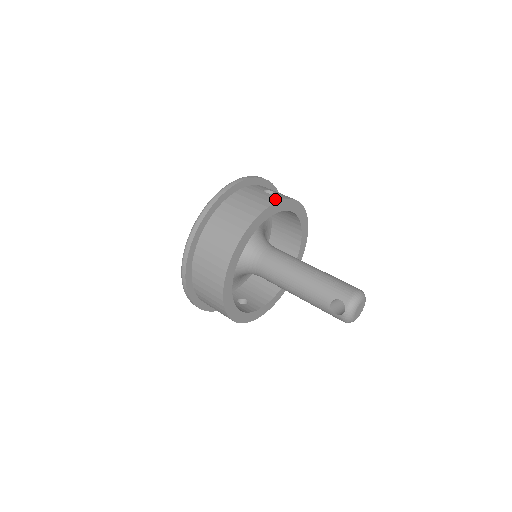
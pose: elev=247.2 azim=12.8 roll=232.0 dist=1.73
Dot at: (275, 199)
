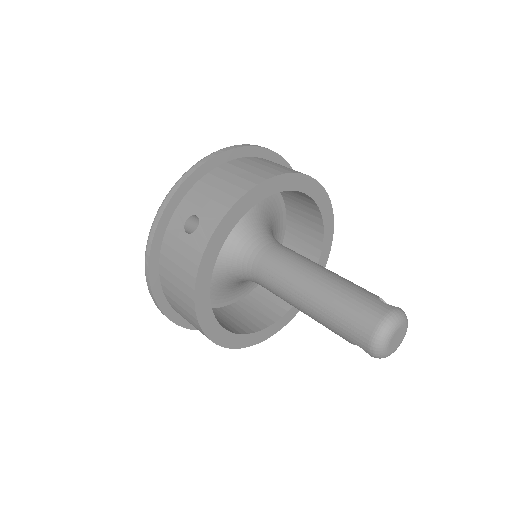
Dot at: (198, 252)
